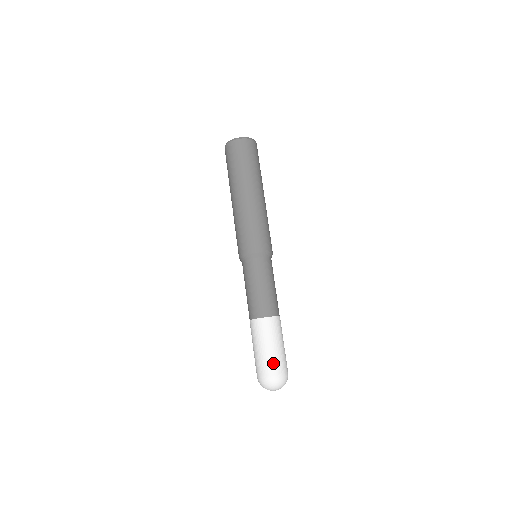
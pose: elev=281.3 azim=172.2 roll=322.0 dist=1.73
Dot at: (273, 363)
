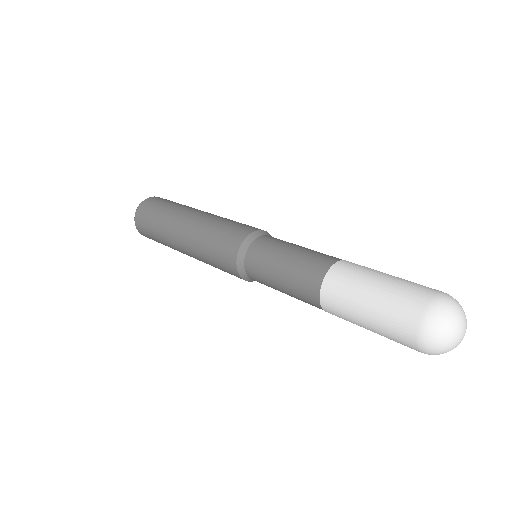
Dot at: (420, 285)
